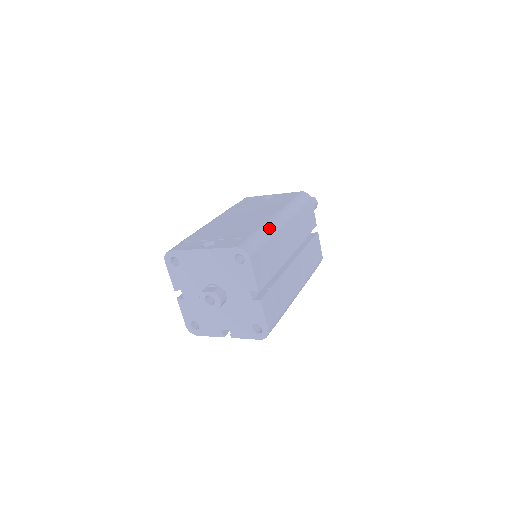
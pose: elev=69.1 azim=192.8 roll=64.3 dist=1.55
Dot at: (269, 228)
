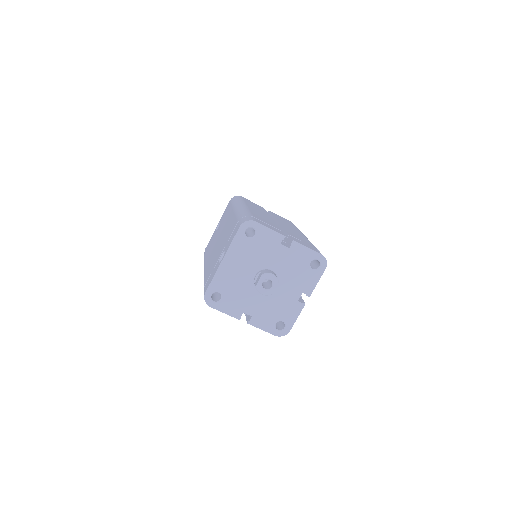
Dot at: (242, 211)
